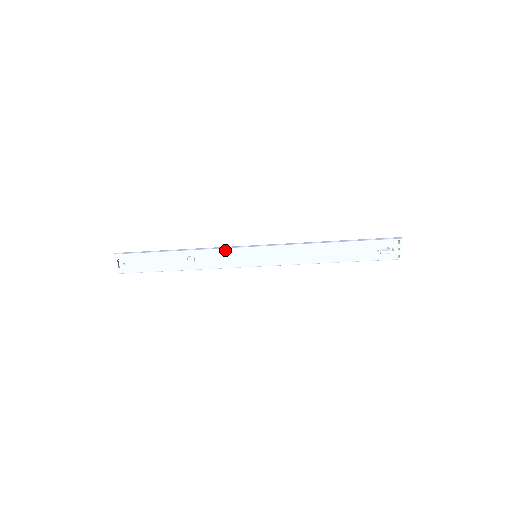
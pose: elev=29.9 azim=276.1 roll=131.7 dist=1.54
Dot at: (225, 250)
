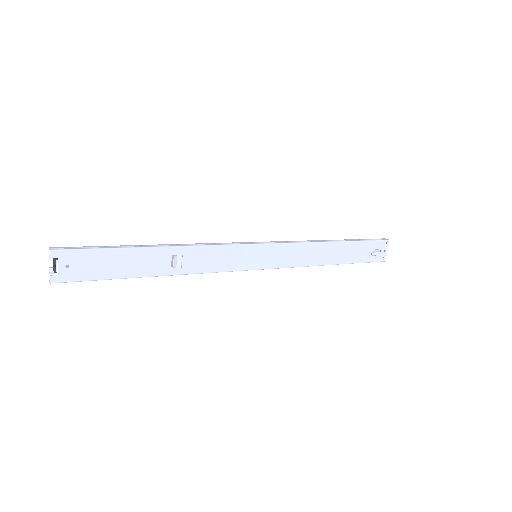
Dot at: (224, 247)
